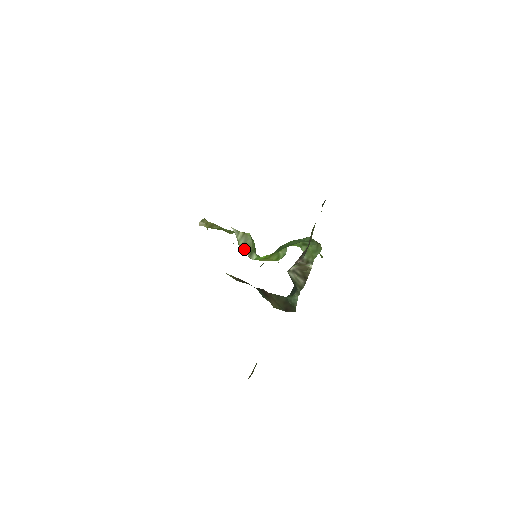
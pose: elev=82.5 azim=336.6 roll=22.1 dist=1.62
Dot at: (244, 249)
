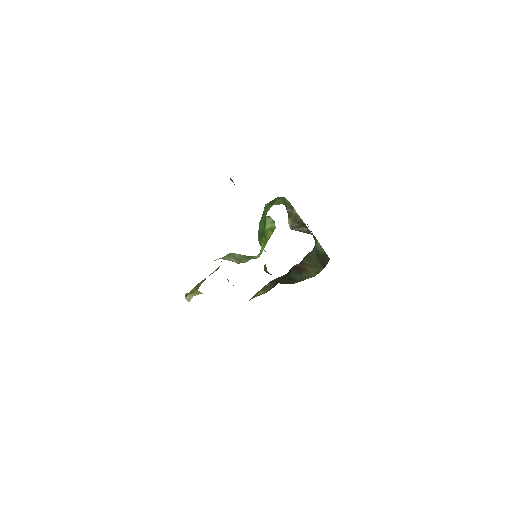
Dot at: (243, 261)
